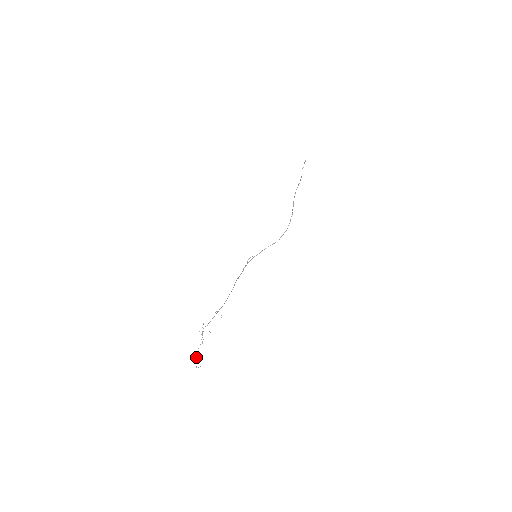
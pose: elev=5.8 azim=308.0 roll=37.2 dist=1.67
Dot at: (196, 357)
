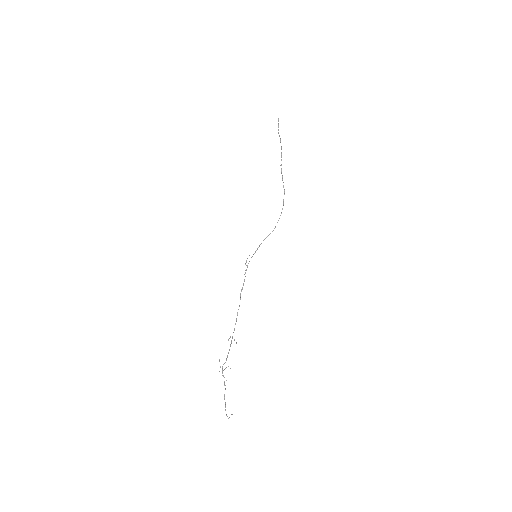
Dot at: (225, 407)
